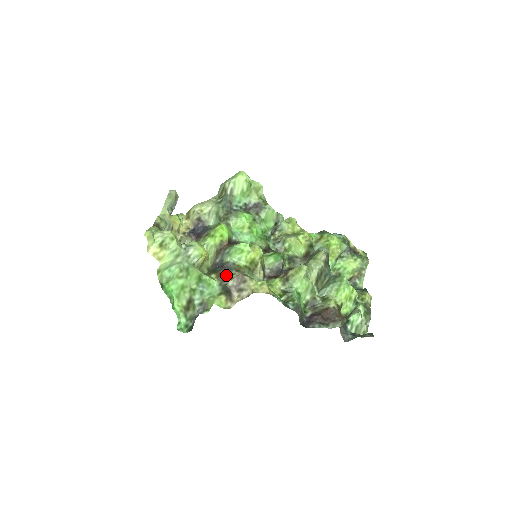
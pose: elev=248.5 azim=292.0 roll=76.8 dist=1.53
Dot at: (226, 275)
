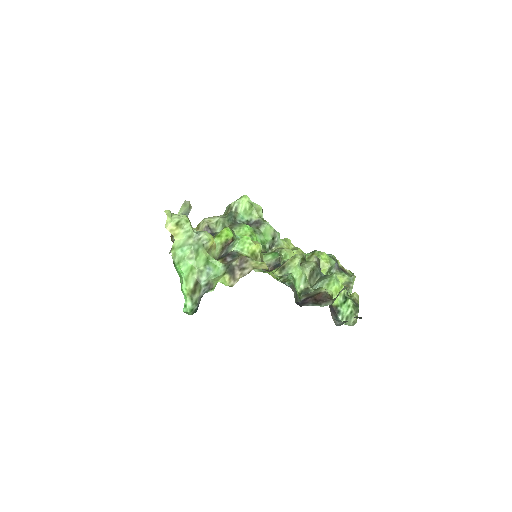
Dot at: (230, 260)
